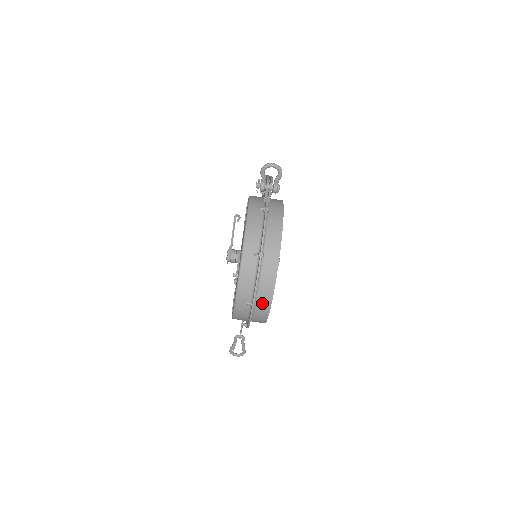
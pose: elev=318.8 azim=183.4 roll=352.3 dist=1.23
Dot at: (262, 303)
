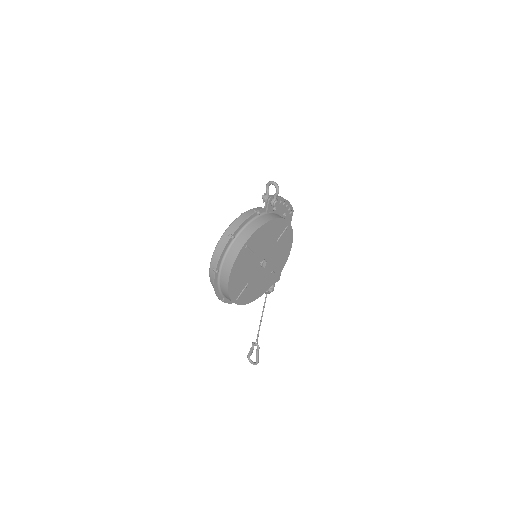
Dot at: (224, 275)
